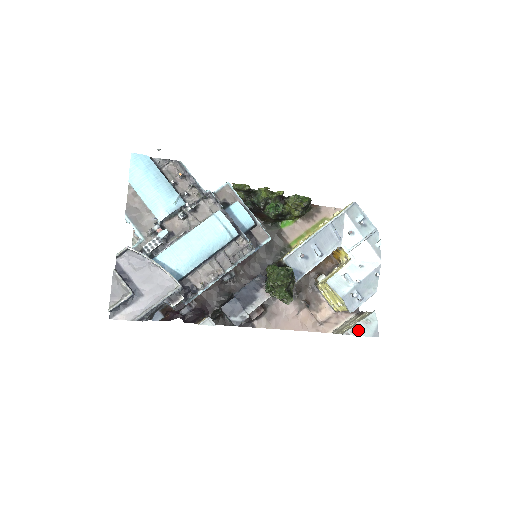
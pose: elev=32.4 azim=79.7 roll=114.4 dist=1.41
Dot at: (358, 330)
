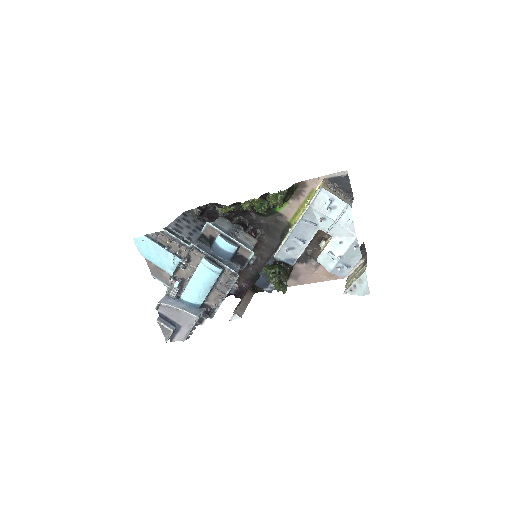
Dot at: (353, 290)
